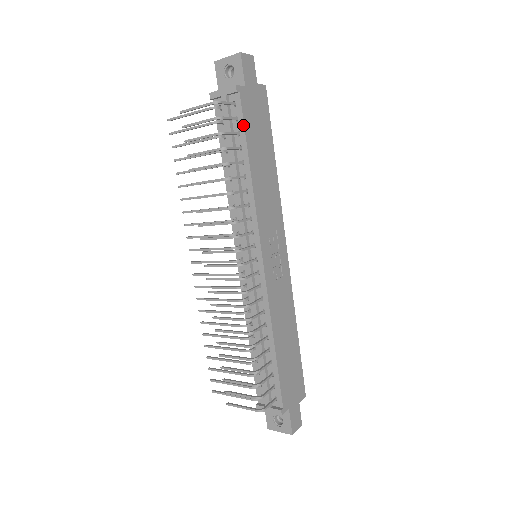
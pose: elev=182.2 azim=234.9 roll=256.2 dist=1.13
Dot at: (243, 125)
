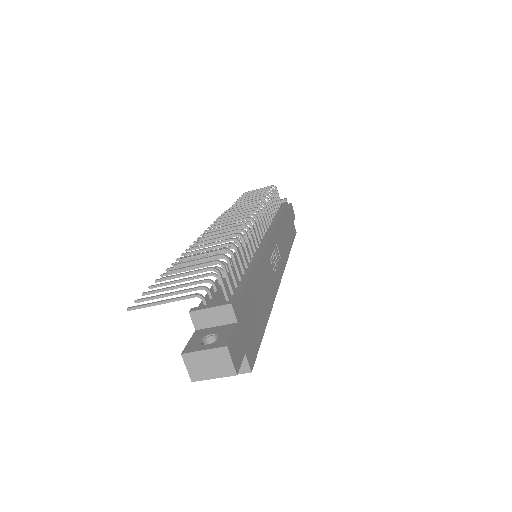
Dot at: (283, 207)
